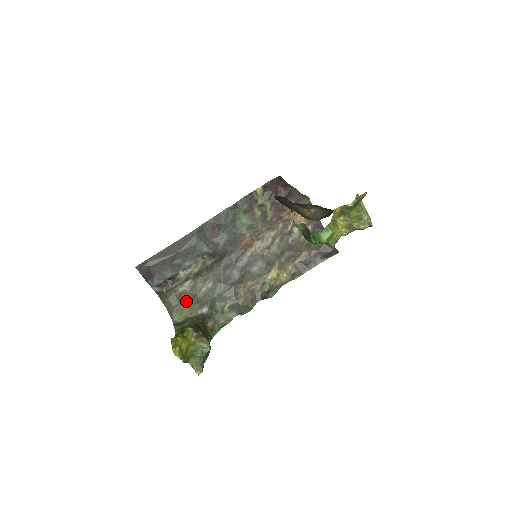
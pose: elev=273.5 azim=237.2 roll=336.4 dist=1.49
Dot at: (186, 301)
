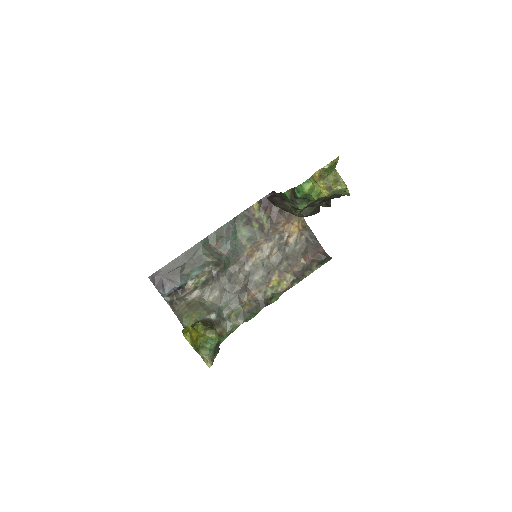
Dot at: (195, 308)
